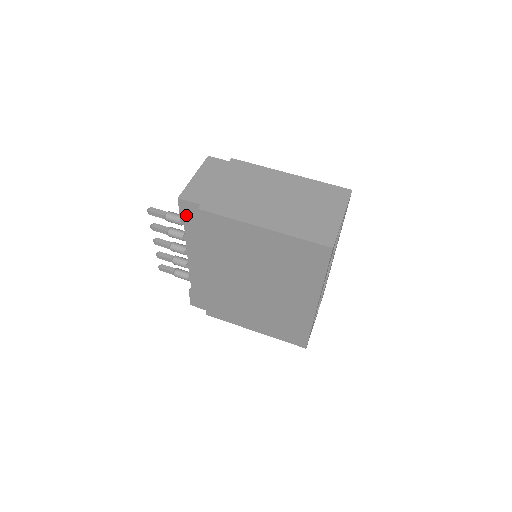
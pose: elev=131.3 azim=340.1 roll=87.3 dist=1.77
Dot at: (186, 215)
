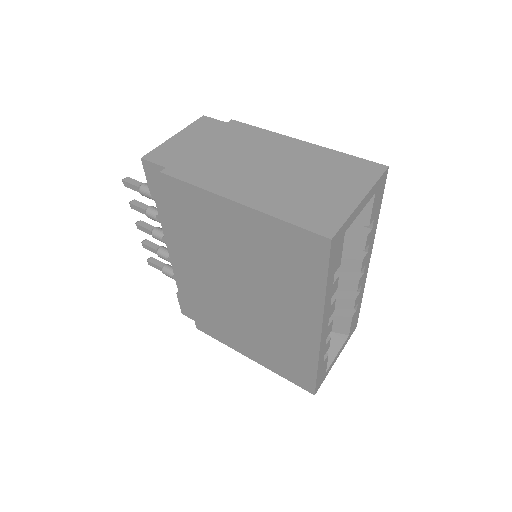
Dot at: (154, 184)
